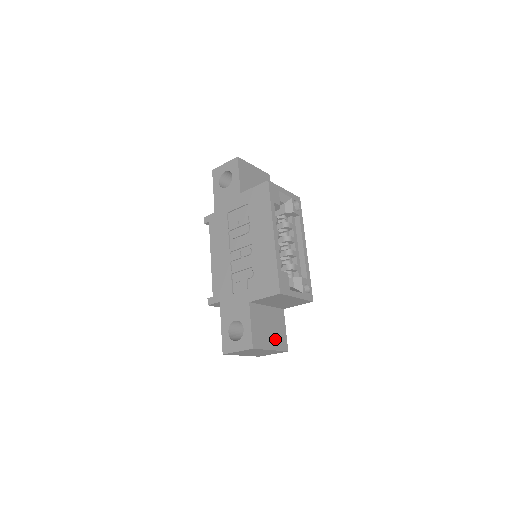
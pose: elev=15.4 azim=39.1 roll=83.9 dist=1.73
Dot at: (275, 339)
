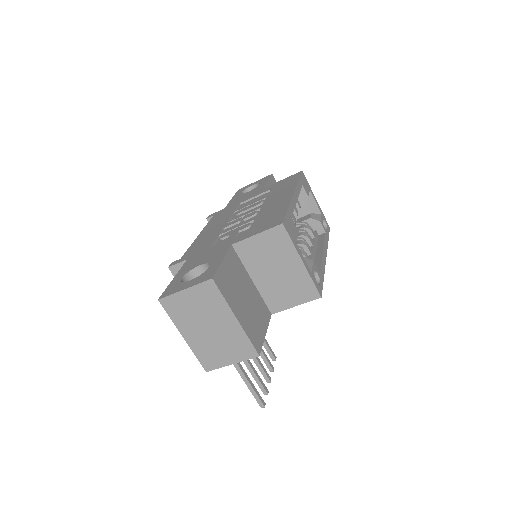
Dot at: (247, 318)
